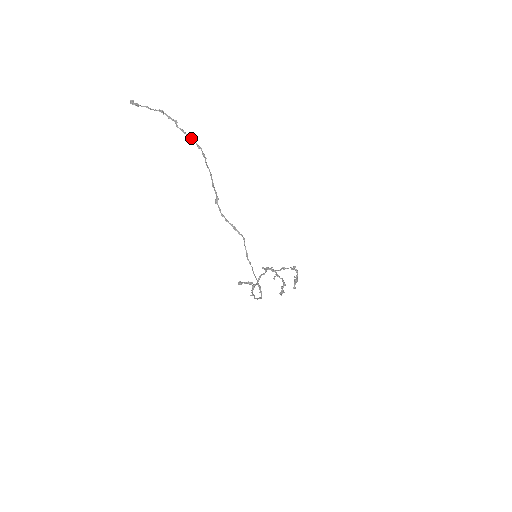
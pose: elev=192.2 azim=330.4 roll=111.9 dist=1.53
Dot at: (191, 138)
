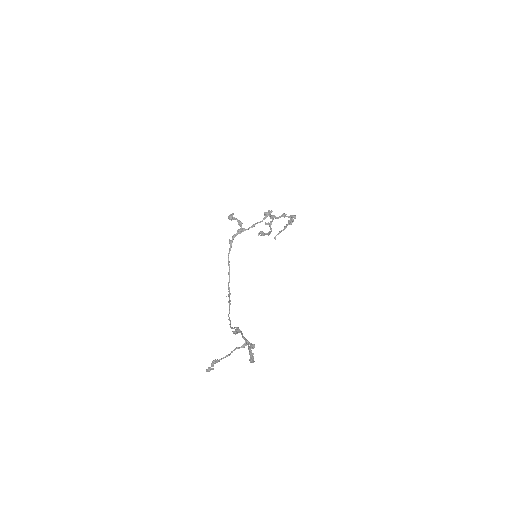
Dot at: (252, 360)
